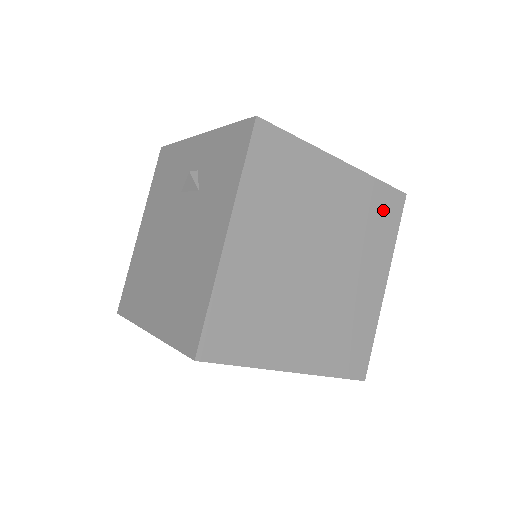
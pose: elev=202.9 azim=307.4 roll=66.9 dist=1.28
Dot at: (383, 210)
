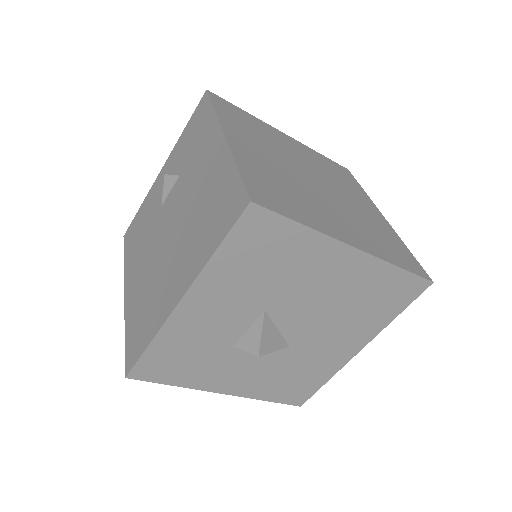
Dot at: (339, 171)
